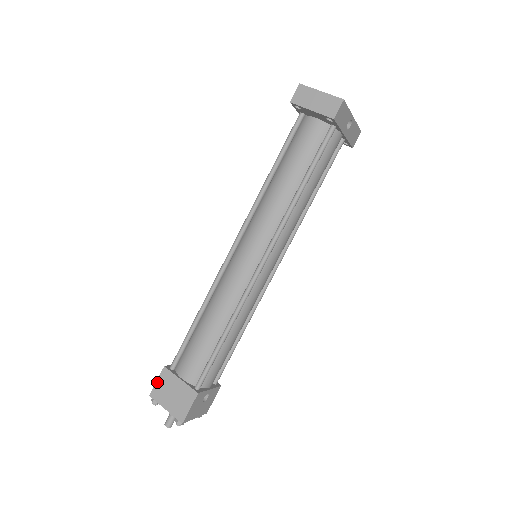
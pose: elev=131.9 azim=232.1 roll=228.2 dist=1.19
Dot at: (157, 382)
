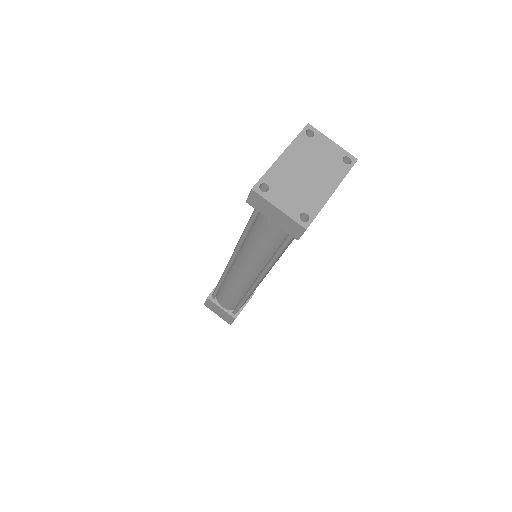
Dot at: (206, 302)
